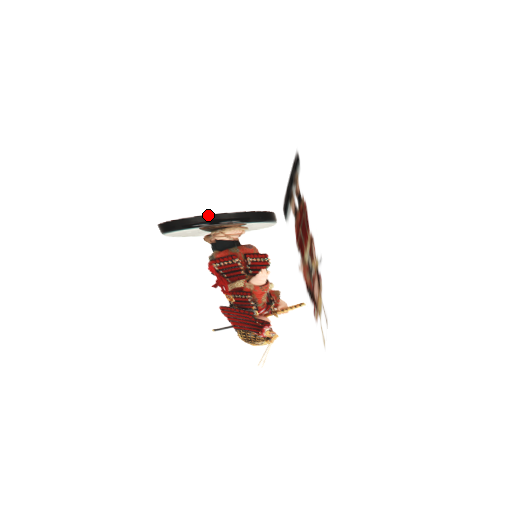
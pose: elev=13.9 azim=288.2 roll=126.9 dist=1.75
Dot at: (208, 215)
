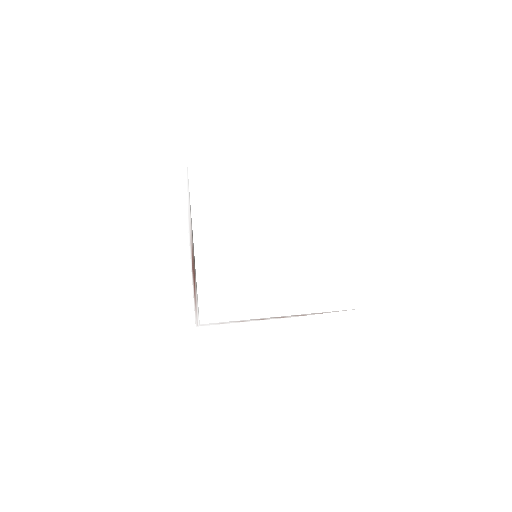
Dot at: occluded
